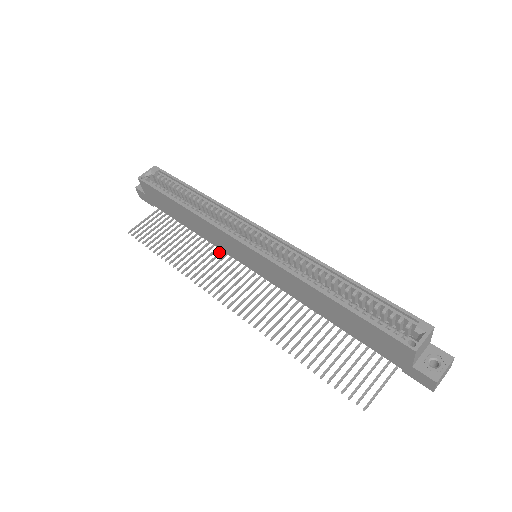
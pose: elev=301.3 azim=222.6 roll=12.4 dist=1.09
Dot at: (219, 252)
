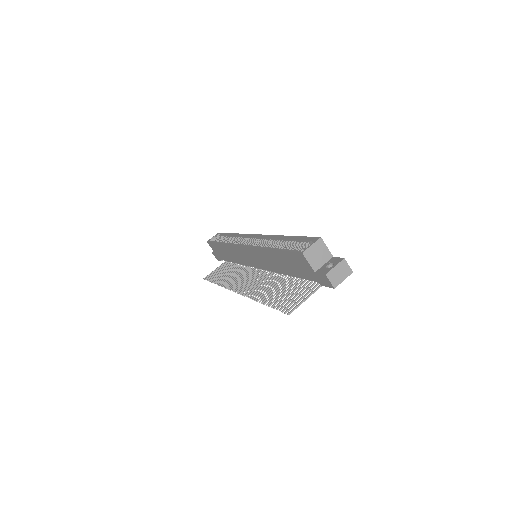
Dot at: (246, 269)
